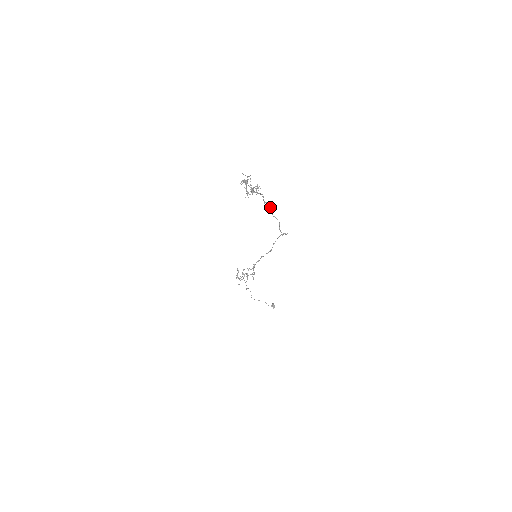
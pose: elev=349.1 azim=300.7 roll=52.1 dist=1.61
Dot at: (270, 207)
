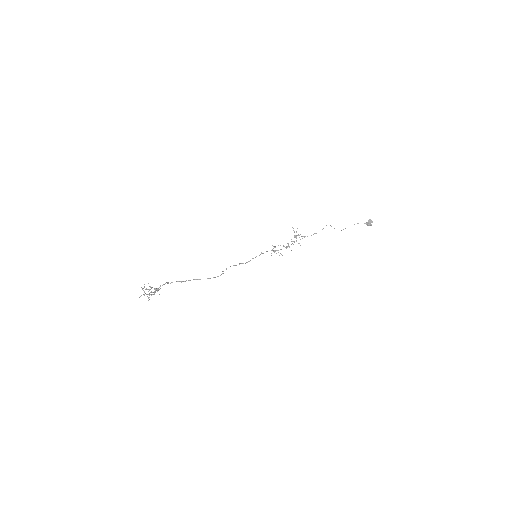
Dot at: (182, 281)
